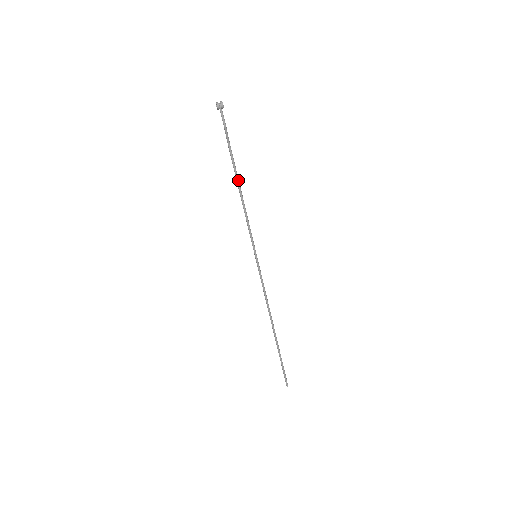
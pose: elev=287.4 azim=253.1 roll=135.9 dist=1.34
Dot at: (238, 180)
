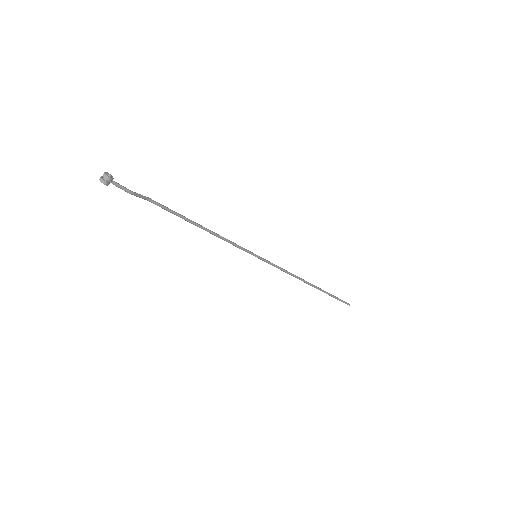
Dot at: (188, 220)
